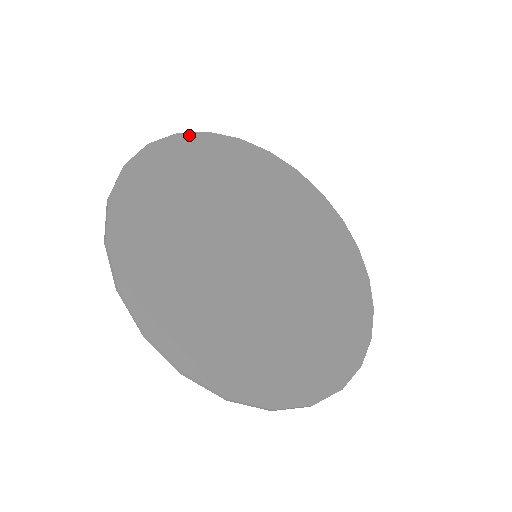
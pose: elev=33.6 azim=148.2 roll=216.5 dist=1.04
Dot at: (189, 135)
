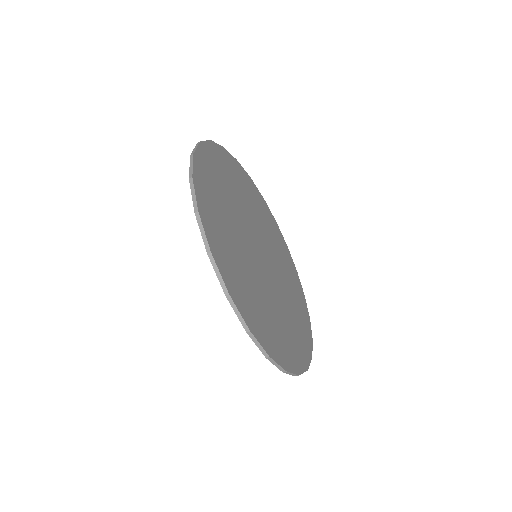
Dot at: (268, 207)
